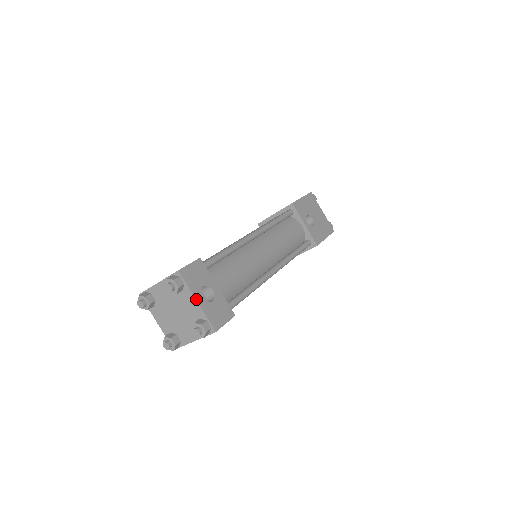
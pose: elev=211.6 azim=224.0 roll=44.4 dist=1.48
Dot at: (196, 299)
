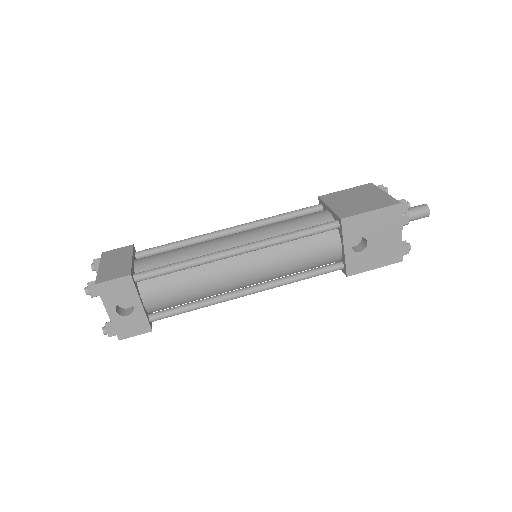
Dot at: (107, 311)
